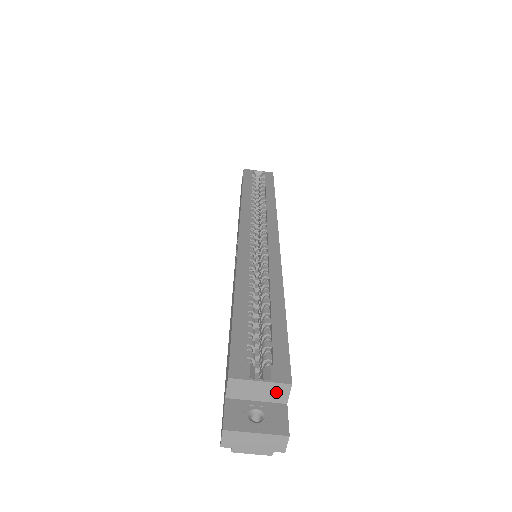
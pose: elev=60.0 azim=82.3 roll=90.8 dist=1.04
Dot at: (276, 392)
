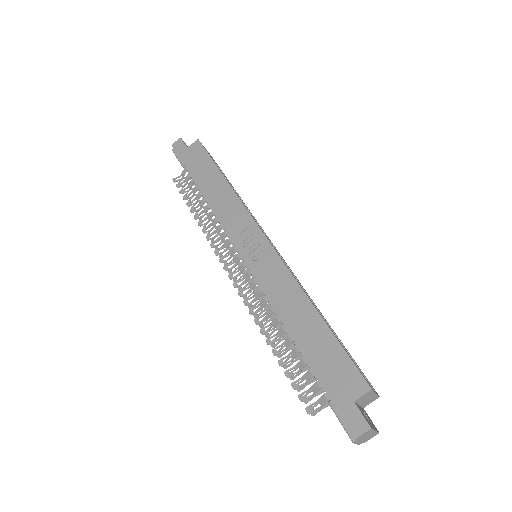
Dot at: (370, 401)
